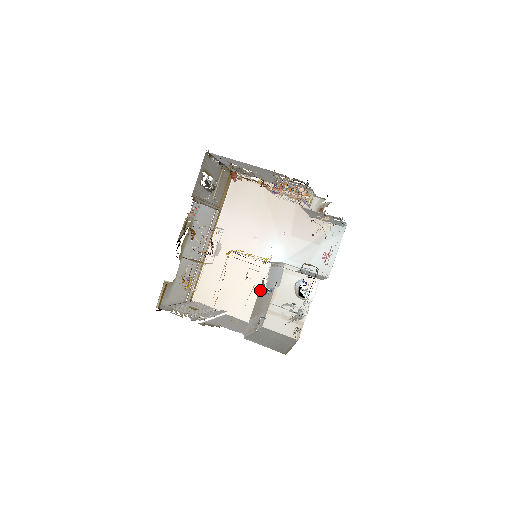
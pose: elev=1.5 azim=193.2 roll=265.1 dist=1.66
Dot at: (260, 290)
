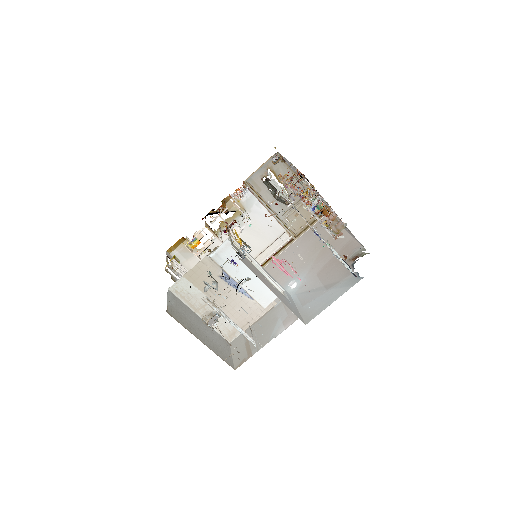
Dot at: (211, 259)
